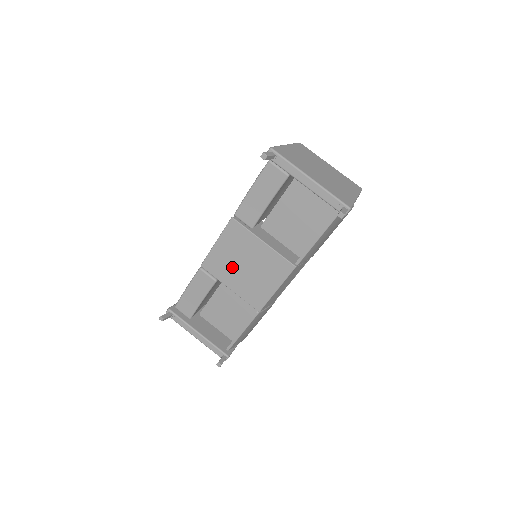
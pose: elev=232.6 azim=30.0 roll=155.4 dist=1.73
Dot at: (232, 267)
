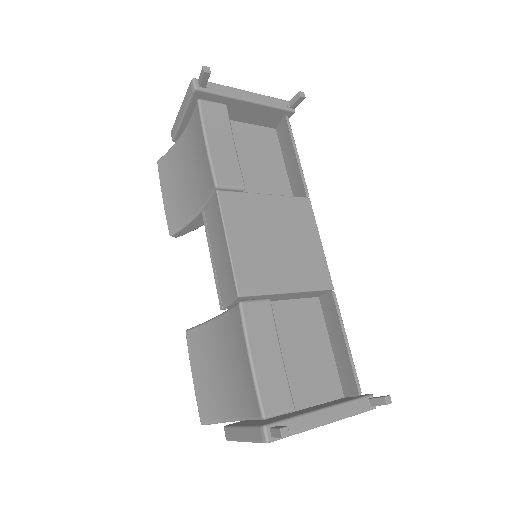
Dot at: (268, 258)
